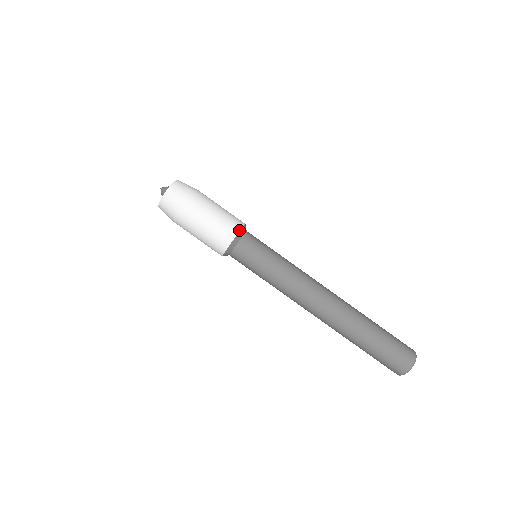
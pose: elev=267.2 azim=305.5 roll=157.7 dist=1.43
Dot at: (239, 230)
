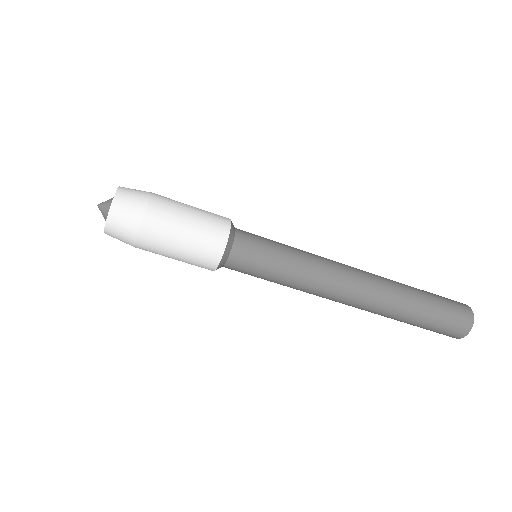
Dot at: (229, 229)
